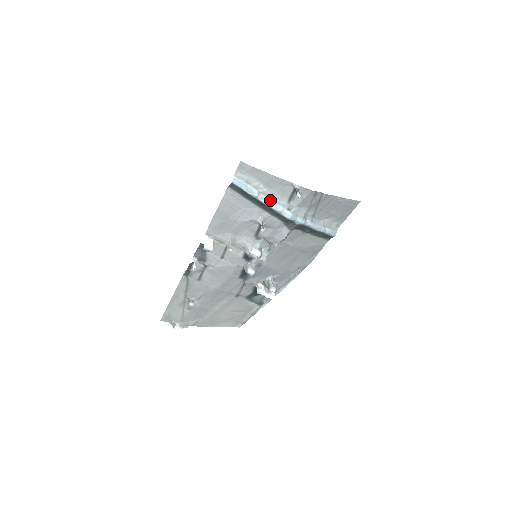
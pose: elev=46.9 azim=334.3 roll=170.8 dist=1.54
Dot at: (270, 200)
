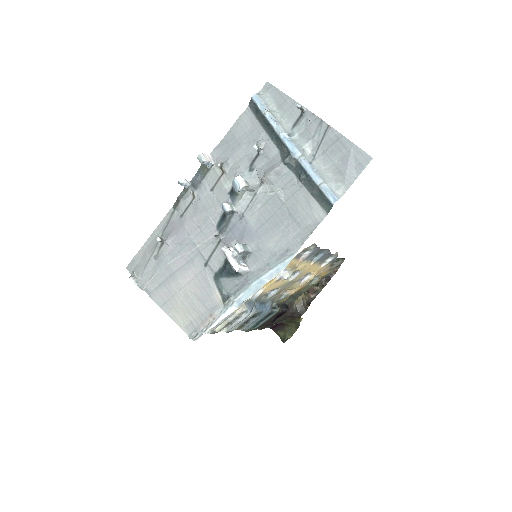
Dot at: (276, 121)
